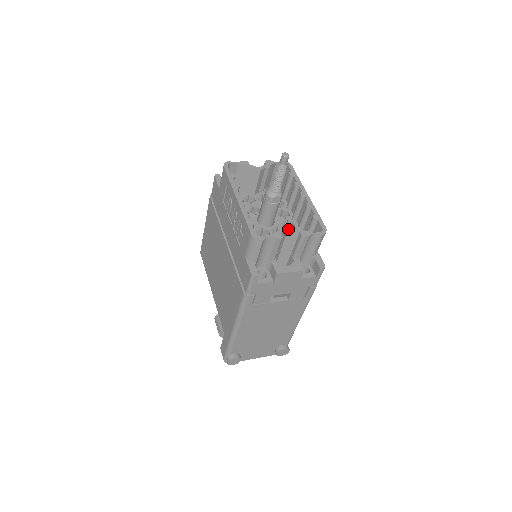
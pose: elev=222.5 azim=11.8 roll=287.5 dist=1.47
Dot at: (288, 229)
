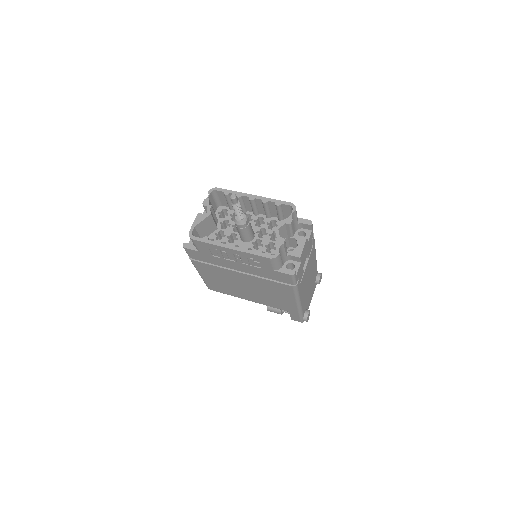
Dot at: (278, 230)
